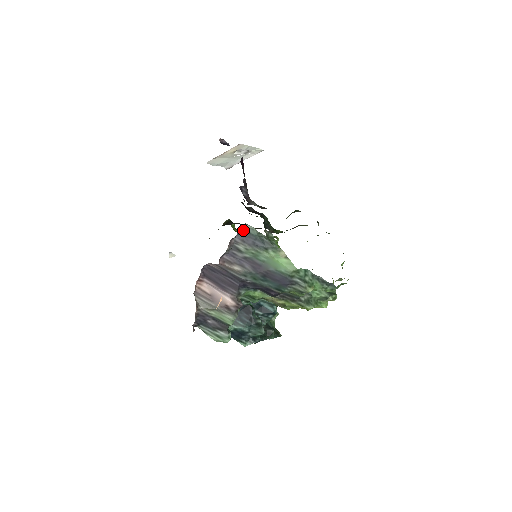
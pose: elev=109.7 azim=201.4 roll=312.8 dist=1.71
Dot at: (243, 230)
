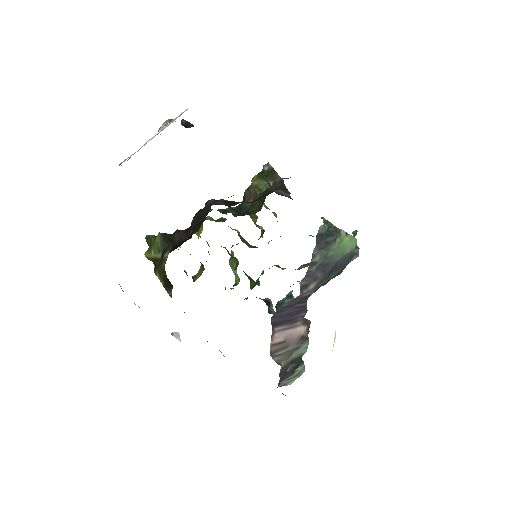
Dot at: (317, 235)
